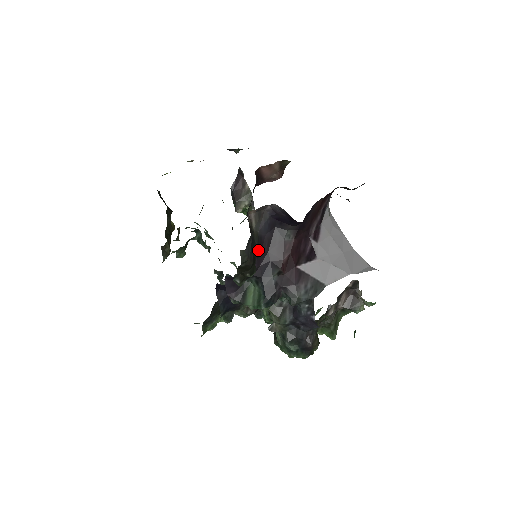
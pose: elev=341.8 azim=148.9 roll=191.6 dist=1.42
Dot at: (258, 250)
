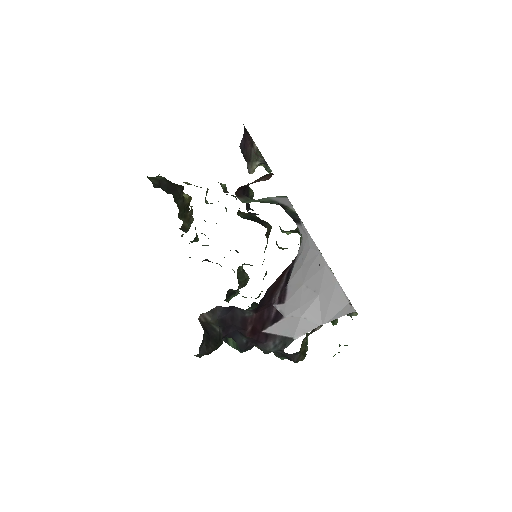
Dot at: (222, 328)
